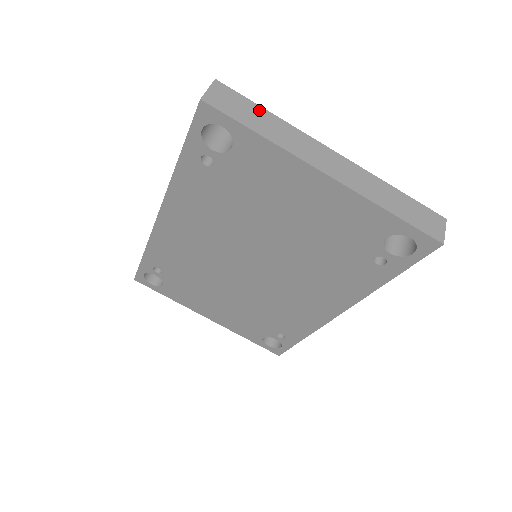
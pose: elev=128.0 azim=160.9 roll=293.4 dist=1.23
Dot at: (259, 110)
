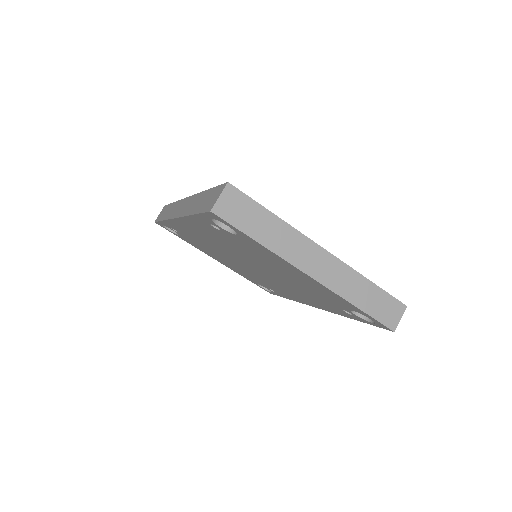
Dot at: (264, 213)
